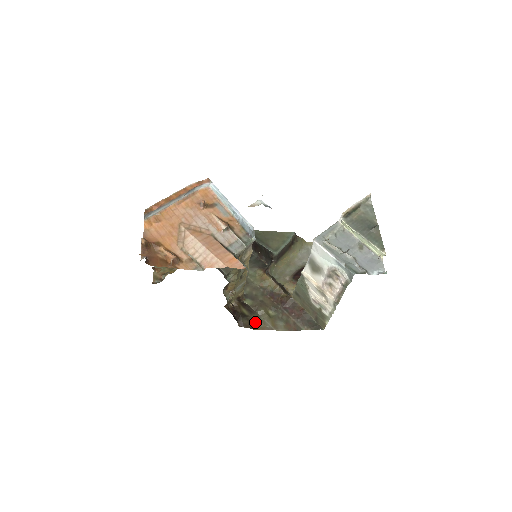
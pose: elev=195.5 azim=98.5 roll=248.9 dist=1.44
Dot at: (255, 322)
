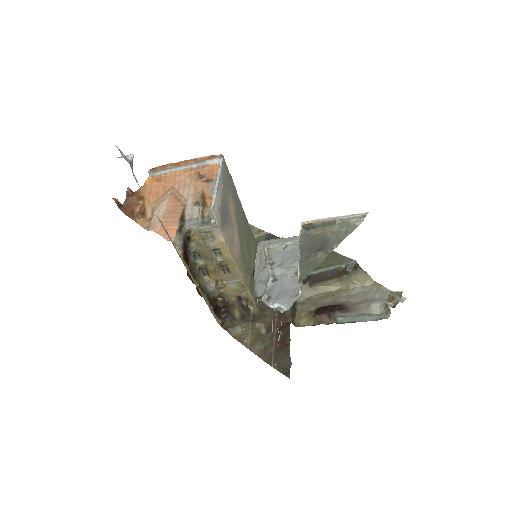
Dot at: (239, 330)
